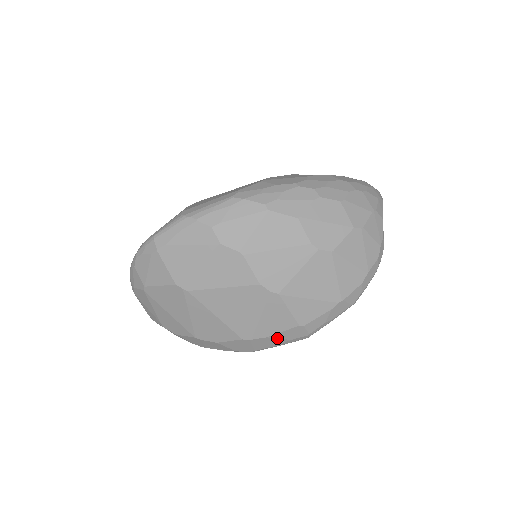
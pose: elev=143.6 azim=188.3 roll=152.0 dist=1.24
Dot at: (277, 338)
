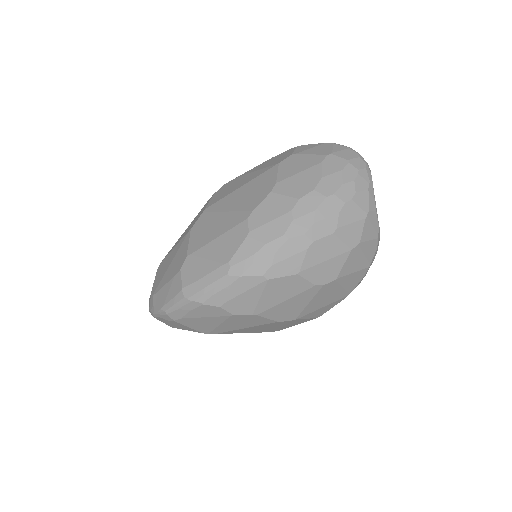
Dot at: occluded
